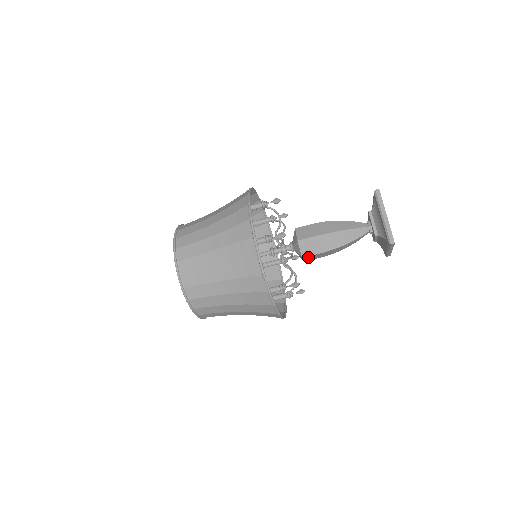
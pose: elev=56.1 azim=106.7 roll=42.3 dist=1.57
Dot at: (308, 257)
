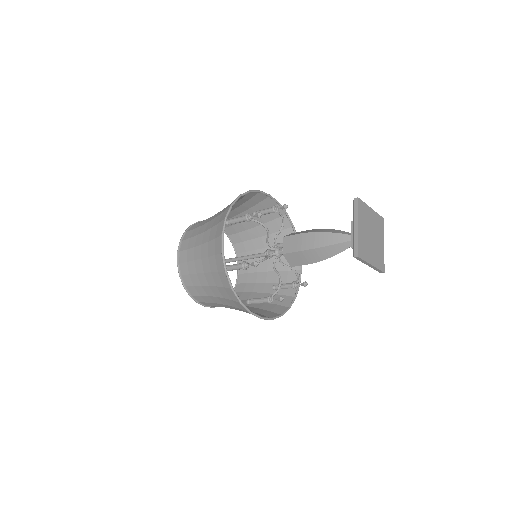
Dot at: occluded
